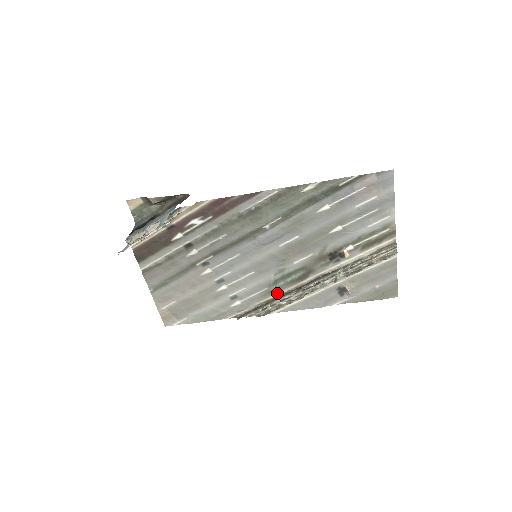
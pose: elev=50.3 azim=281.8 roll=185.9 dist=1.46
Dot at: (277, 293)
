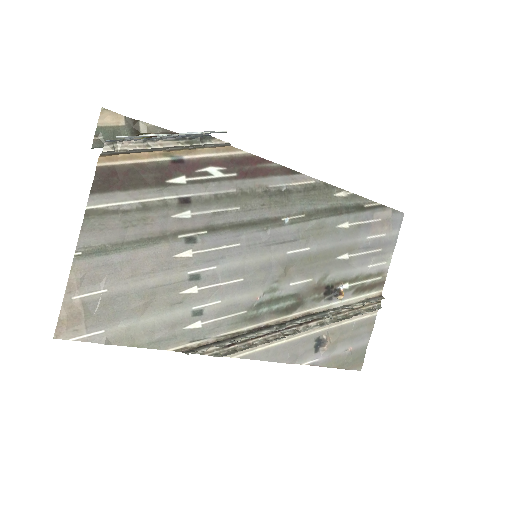
Dot at: (253, 324)
